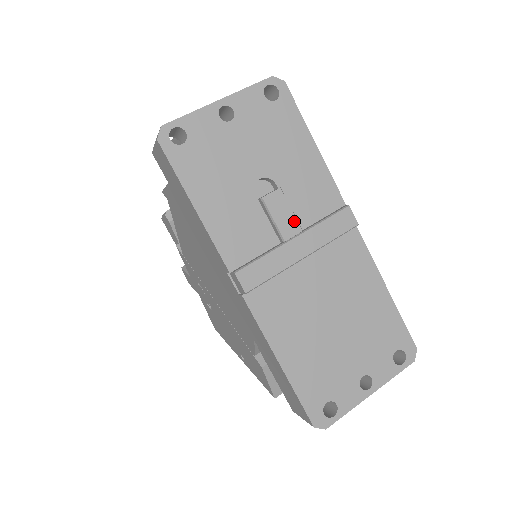
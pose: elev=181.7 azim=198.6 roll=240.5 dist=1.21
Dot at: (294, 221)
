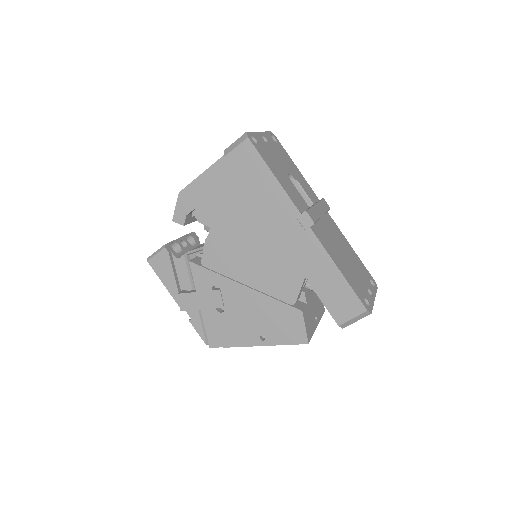
Dot at: (312, 196)
